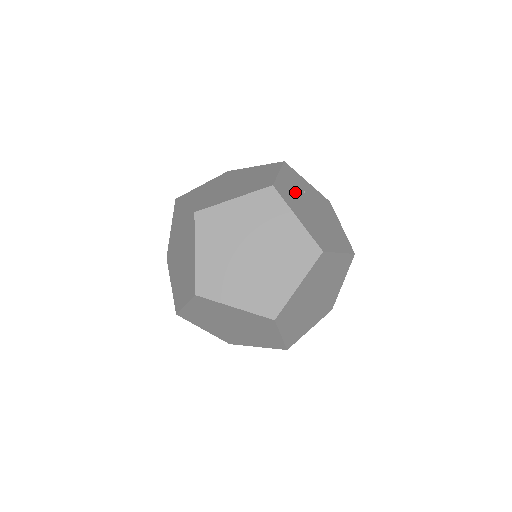
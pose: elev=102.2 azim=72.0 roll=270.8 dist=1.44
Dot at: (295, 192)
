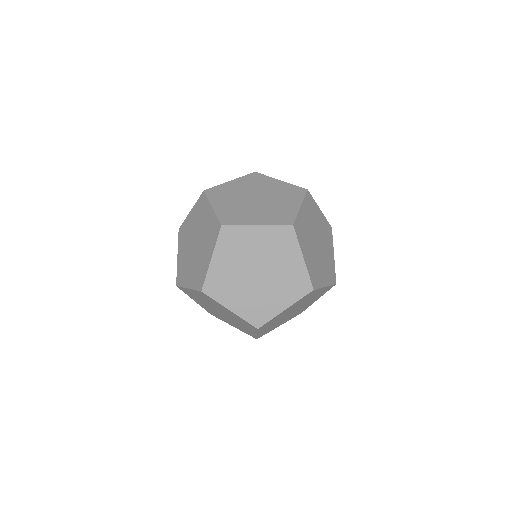
Dot at: occluded
